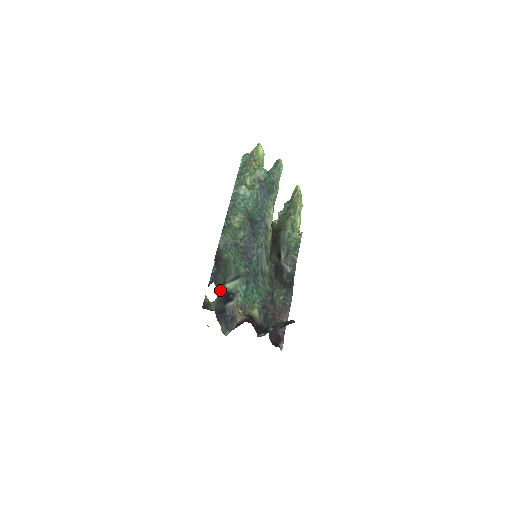
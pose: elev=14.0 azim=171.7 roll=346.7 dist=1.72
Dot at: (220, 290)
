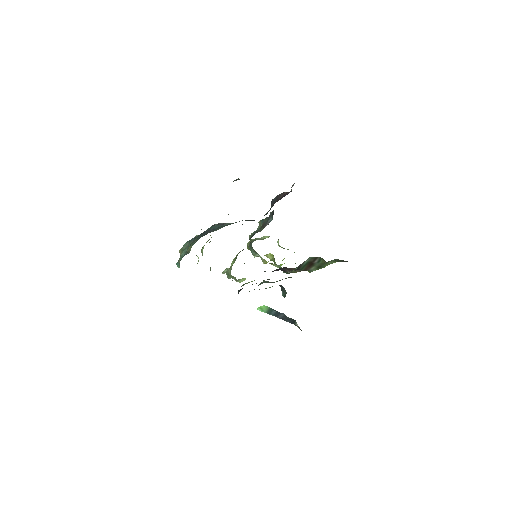
Dot at: occluded
